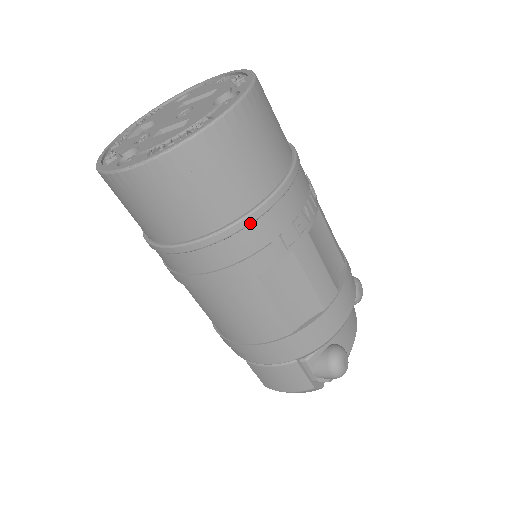
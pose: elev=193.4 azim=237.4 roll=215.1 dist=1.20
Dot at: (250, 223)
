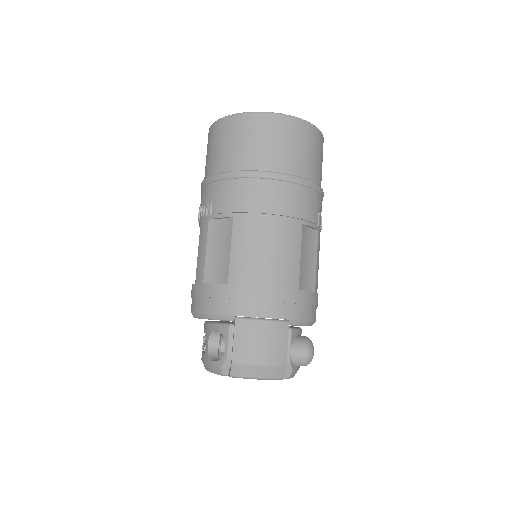
Dot at: (315, 188)
